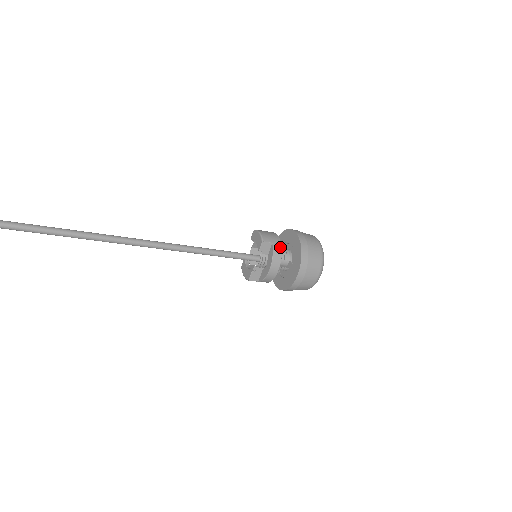
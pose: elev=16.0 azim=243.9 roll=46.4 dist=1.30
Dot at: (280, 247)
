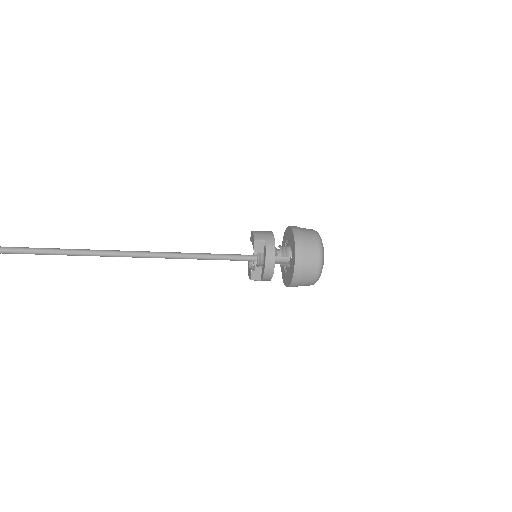
Dot at: (273, 244)
